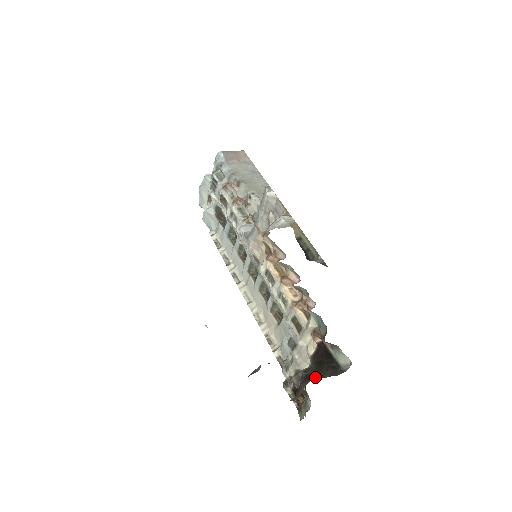
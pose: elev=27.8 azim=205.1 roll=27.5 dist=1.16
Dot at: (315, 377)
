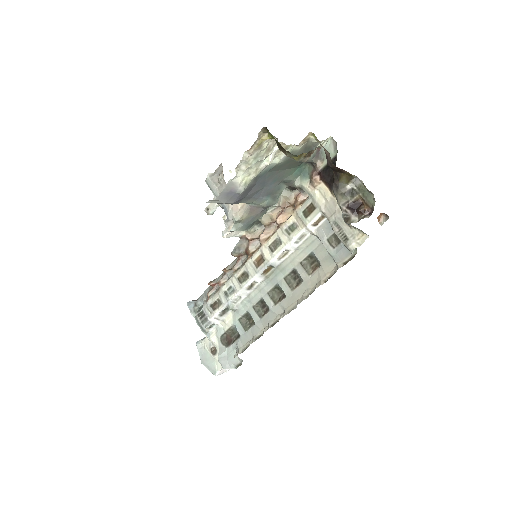
Dot at: occluded
